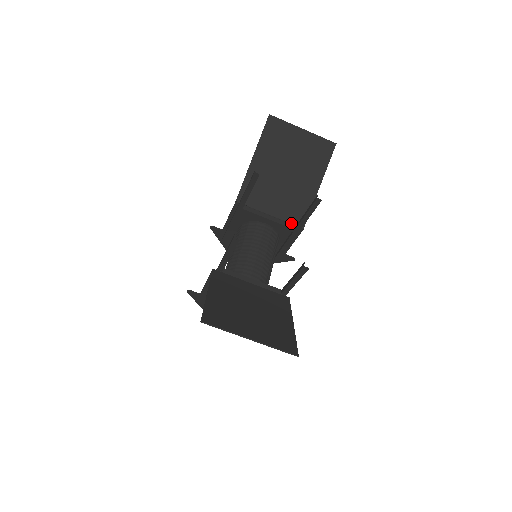
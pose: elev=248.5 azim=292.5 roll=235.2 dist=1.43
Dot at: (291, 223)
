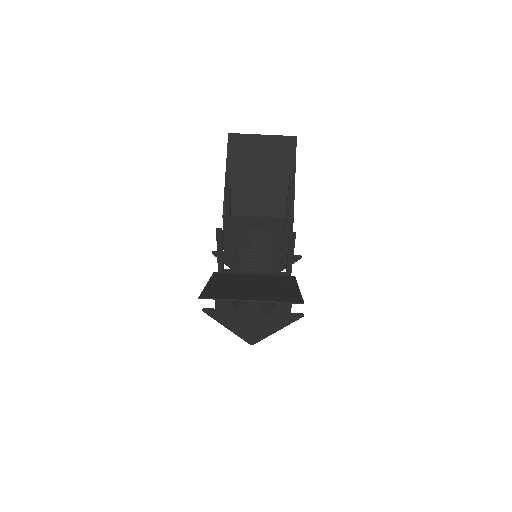
Dot at: (280, 218)
